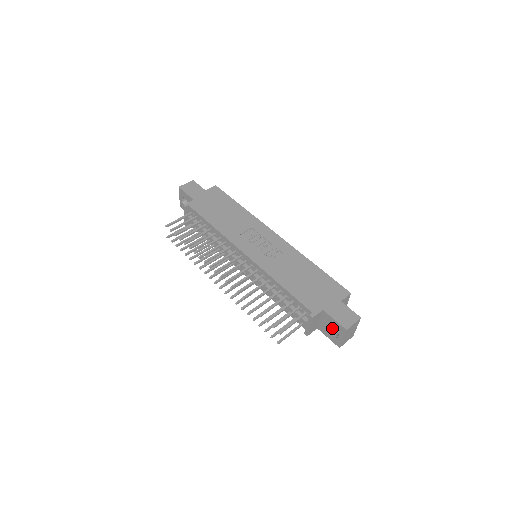
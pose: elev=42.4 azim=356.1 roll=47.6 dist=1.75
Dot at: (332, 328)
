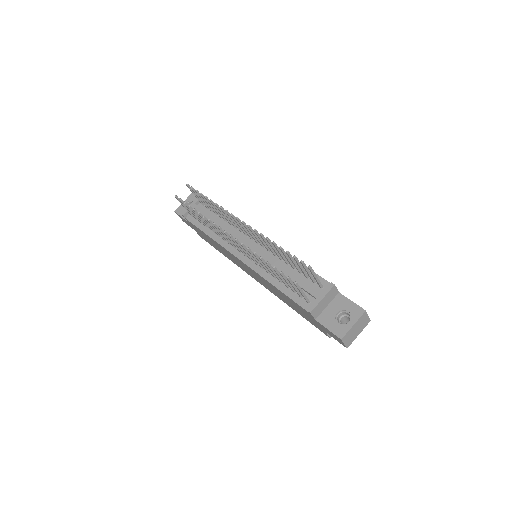
Dot at: (338, 319)
